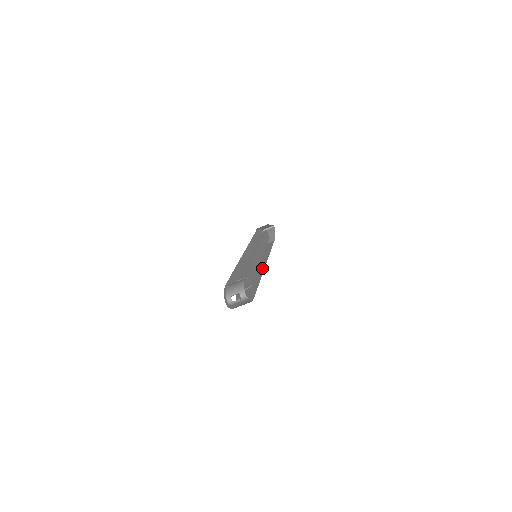
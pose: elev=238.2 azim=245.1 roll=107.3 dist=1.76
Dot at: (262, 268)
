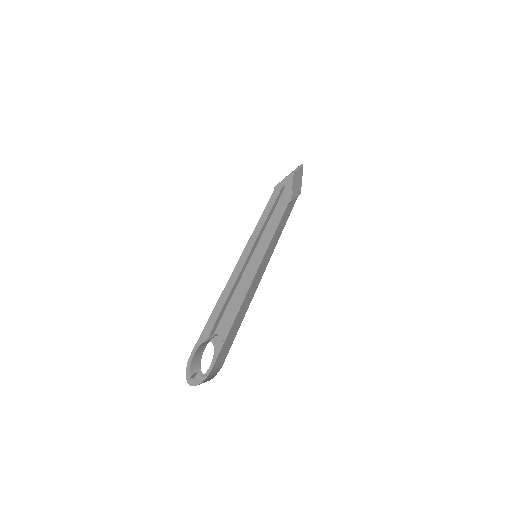
Dot at: (260, 277)
